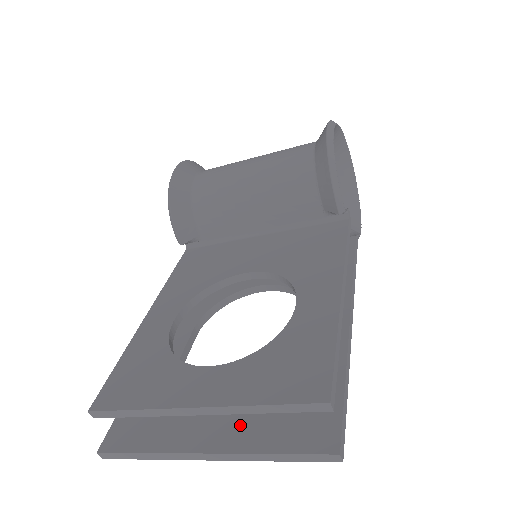
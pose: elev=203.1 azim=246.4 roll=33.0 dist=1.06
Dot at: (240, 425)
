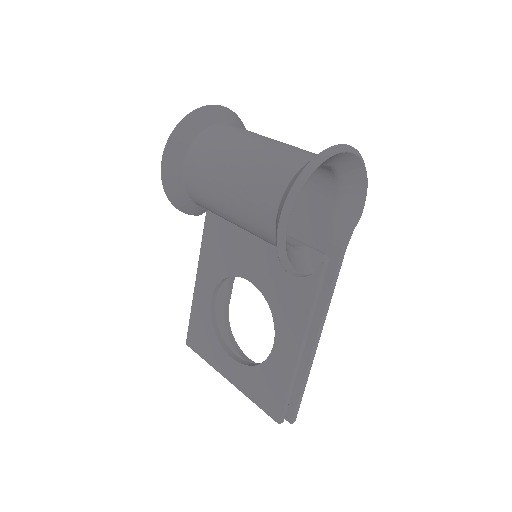
Dot at: occluded
